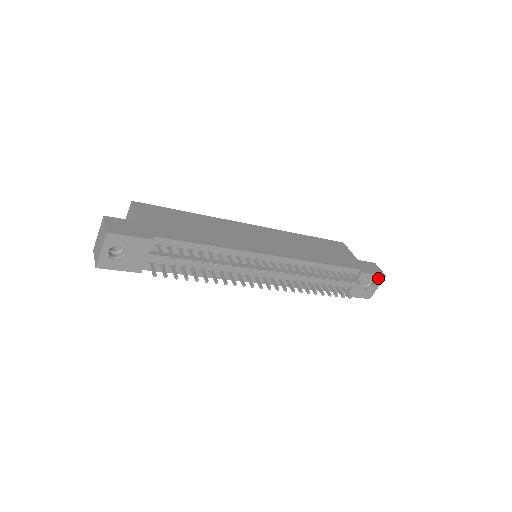
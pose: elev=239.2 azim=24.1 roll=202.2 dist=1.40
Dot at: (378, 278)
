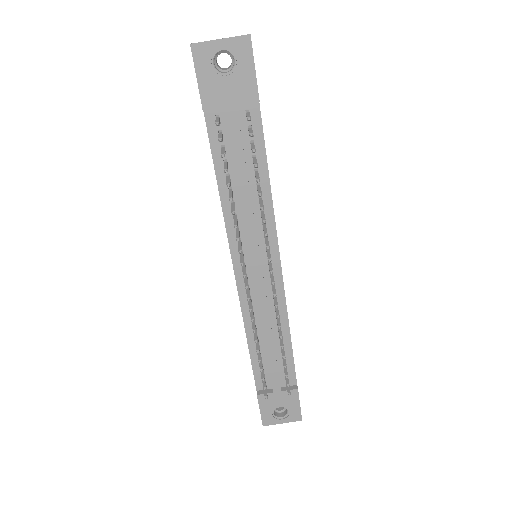
Dot at: (296, 413)
